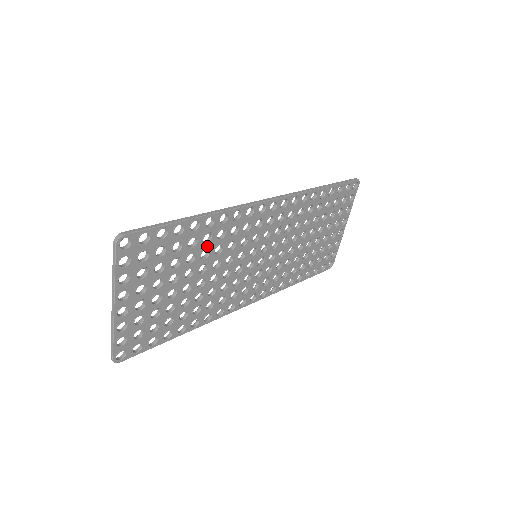
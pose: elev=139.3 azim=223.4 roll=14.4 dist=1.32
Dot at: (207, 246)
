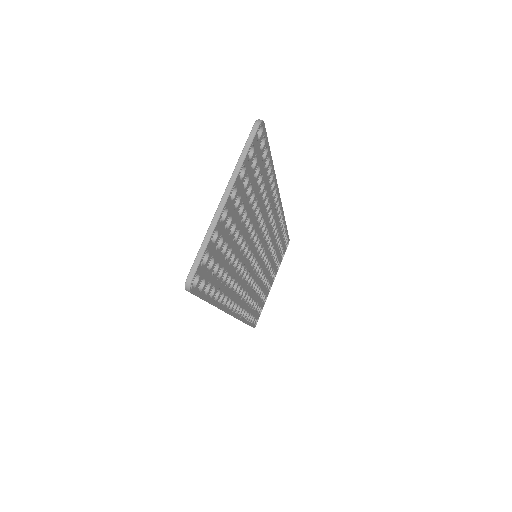
Dot at: (260, 204)
